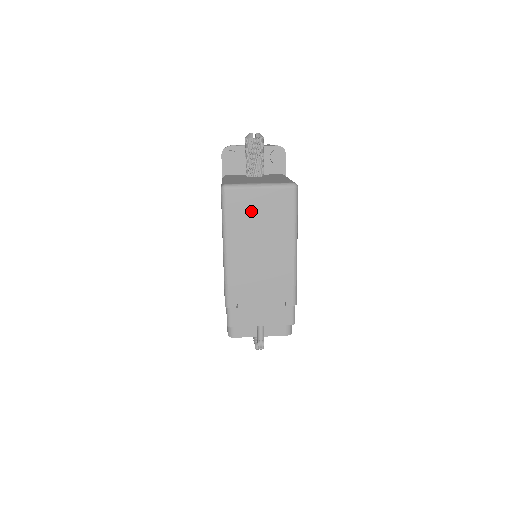
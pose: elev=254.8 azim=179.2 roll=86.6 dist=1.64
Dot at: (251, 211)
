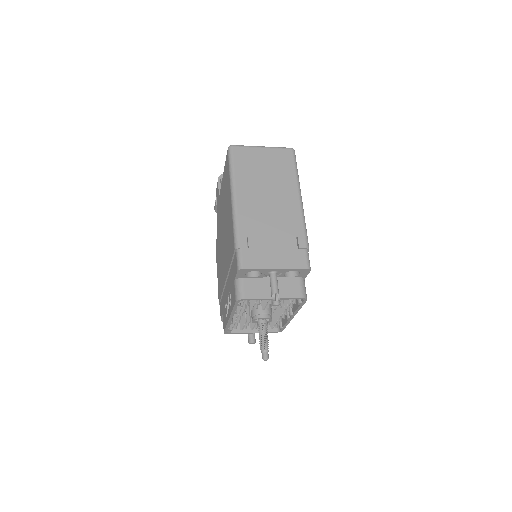
Dot at: (256, 164)
